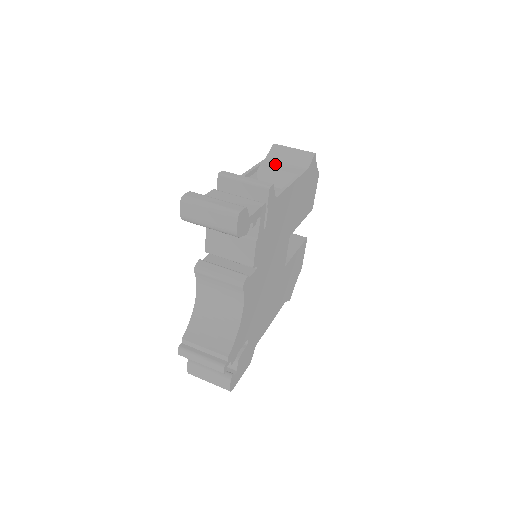
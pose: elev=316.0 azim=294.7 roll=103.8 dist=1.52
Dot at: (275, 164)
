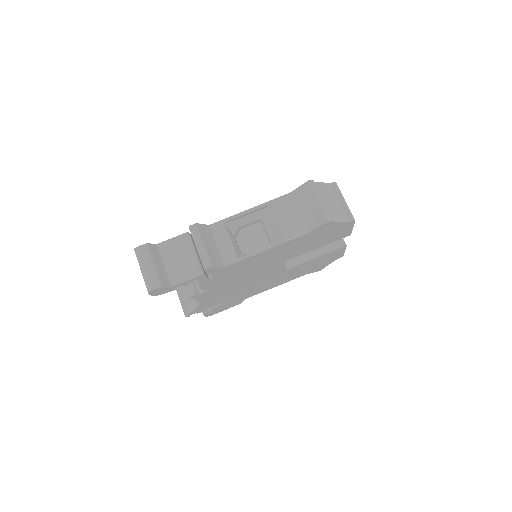
Dot at: (287, 209)
